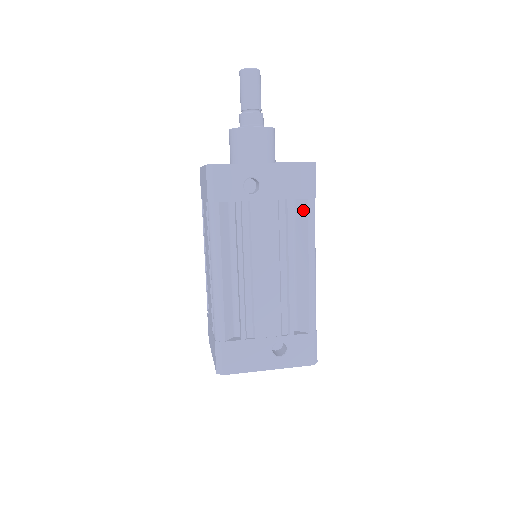
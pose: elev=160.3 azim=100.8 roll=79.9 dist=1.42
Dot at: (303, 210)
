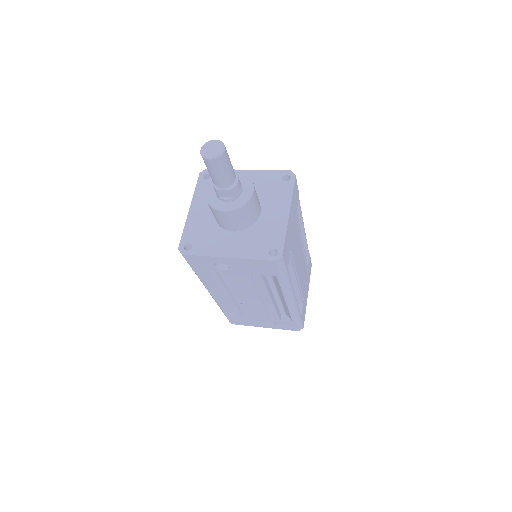
Dot at: (275, 278)
